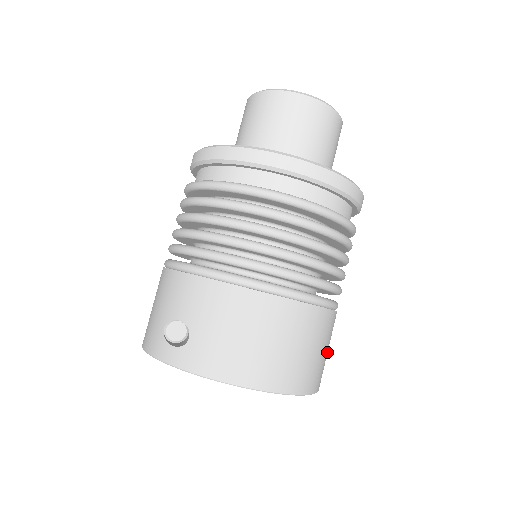
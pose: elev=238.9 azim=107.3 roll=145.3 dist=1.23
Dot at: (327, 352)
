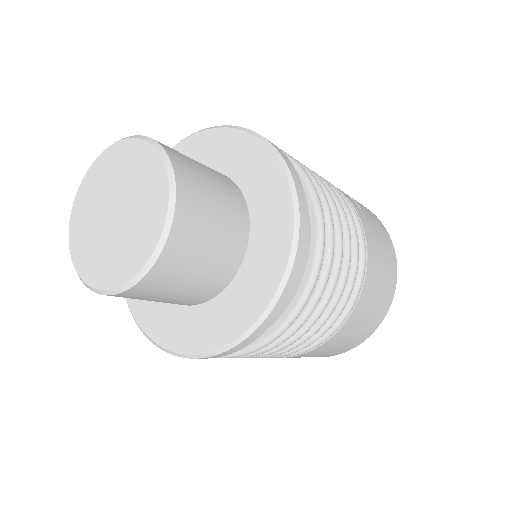
Dot at: (383, 271)
